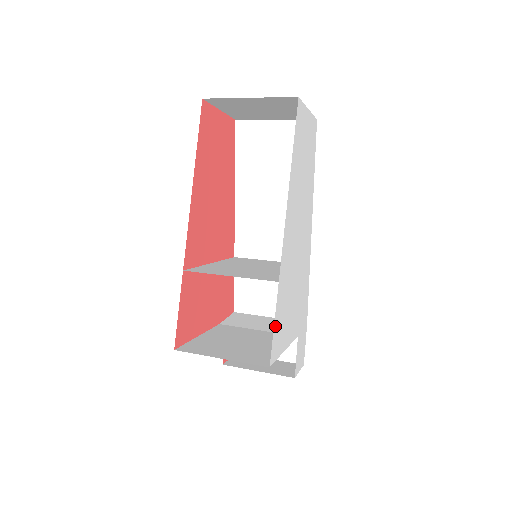
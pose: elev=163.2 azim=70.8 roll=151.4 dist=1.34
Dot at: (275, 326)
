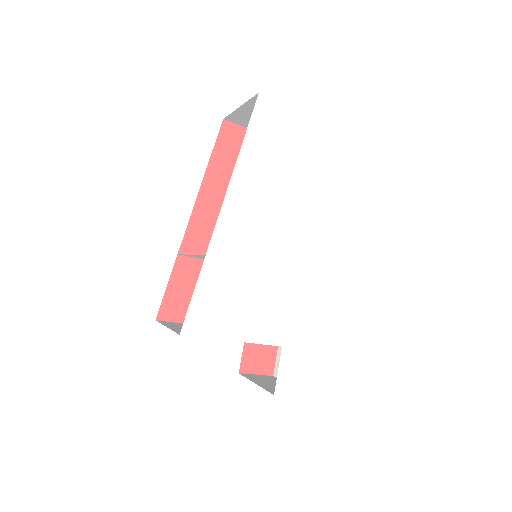
Dot at: (197, 298)
